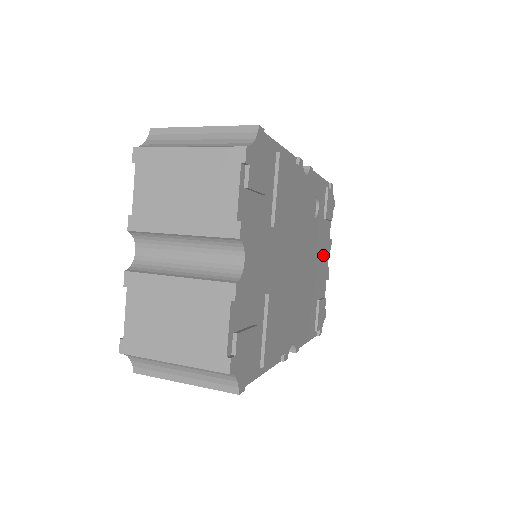
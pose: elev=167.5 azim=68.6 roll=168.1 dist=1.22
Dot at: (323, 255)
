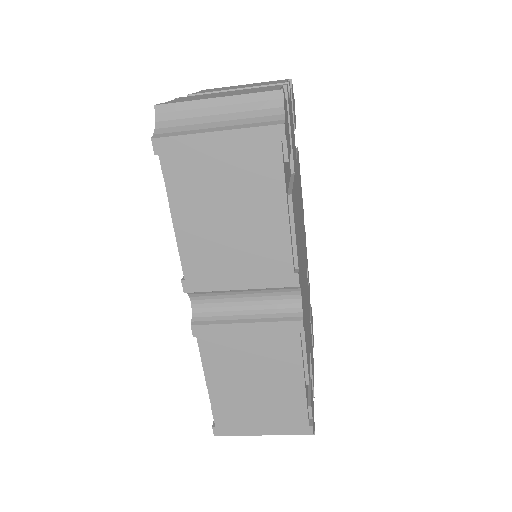
Dot at: (311, 345)
